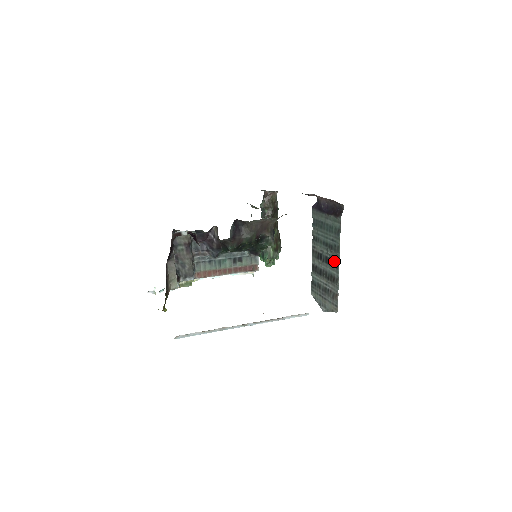
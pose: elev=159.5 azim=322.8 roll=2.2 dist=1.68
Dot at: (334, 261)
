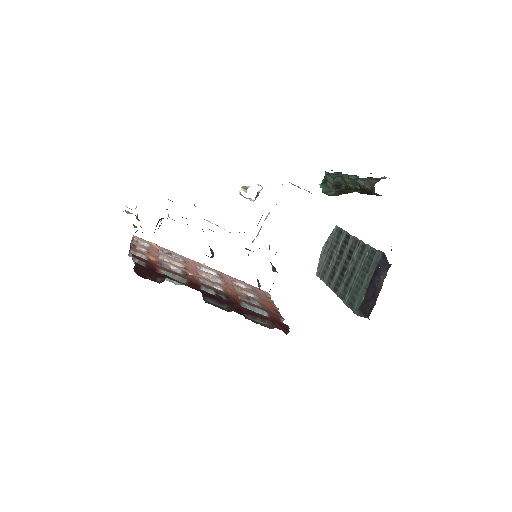
Dot at: (339, 285)
